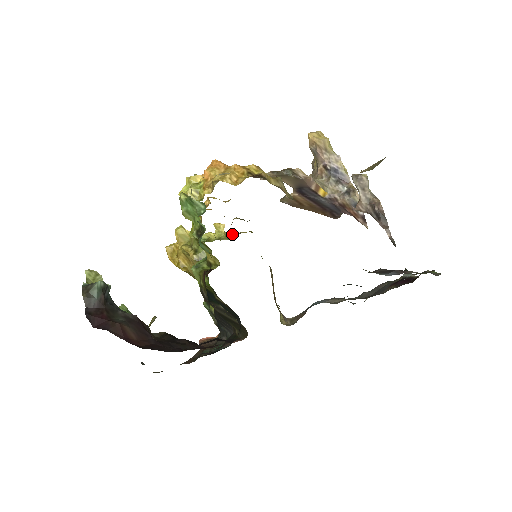
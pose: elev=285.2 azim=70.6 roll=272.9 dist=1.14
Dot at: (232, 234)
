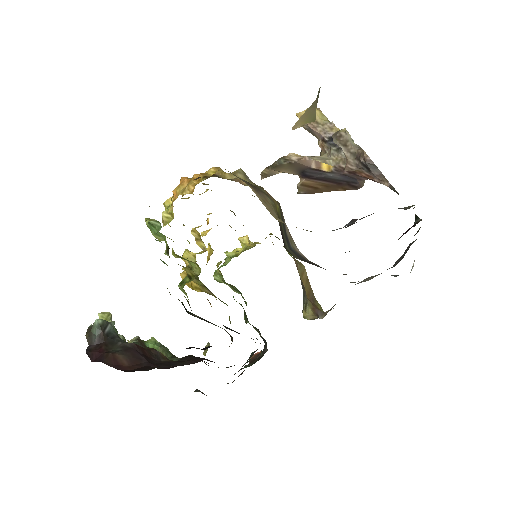
Dot at: (259, 243)
